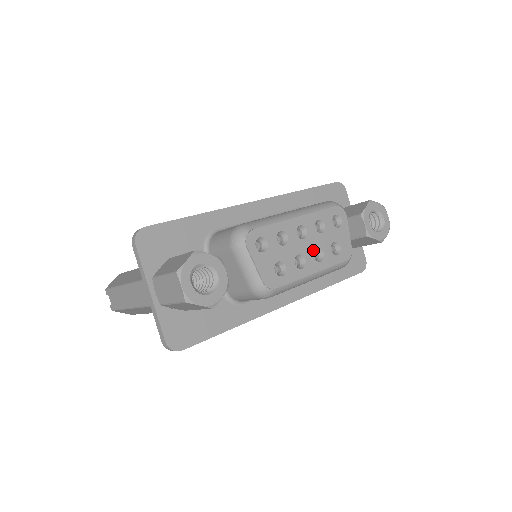
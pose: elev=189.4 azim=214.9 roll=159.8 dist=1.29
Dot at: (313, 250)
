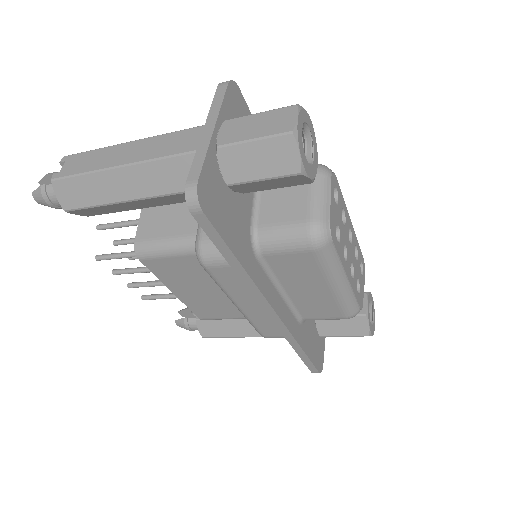
Dot at: (351, 261)
